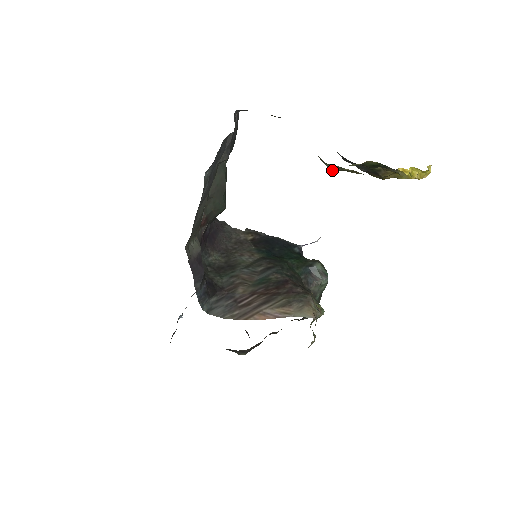
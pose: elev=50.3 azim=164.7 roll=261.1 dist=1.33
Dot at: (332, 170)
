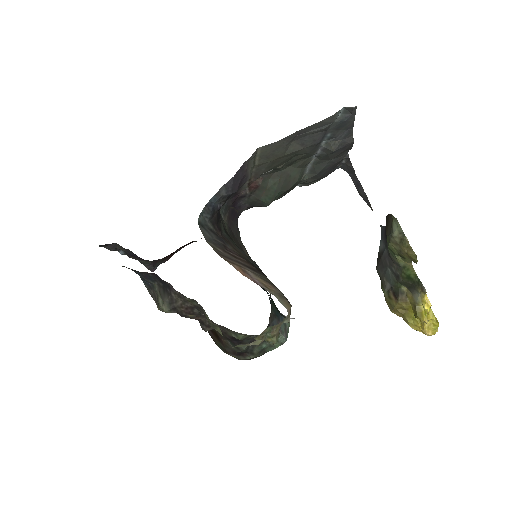
Dot at: (393, 233)
